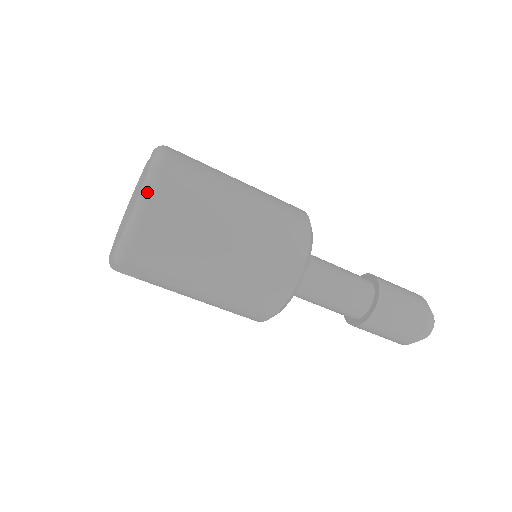
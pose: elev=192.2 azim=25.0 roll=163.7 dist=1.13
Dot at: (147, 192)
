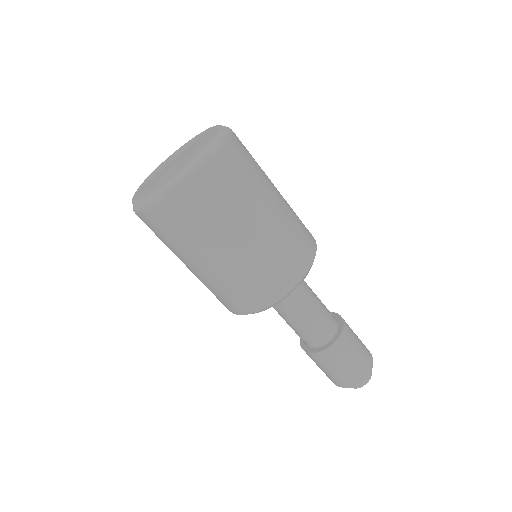
Dot at: (181, 181)
